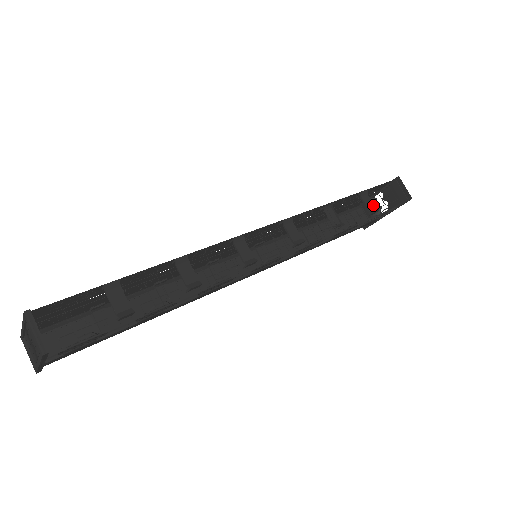
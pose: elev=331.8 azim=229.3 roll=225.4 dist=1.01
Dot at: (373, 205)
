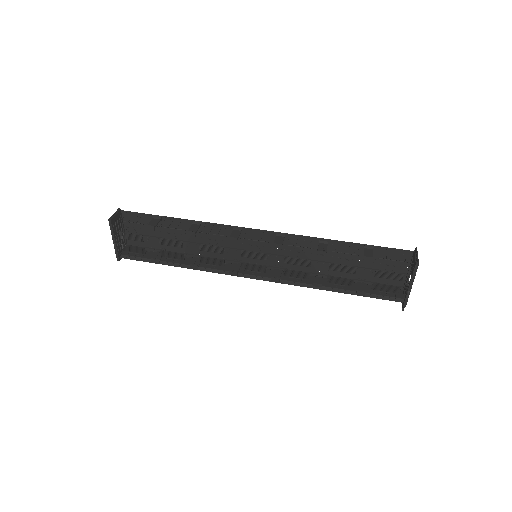
Dot at: (372, 255)
